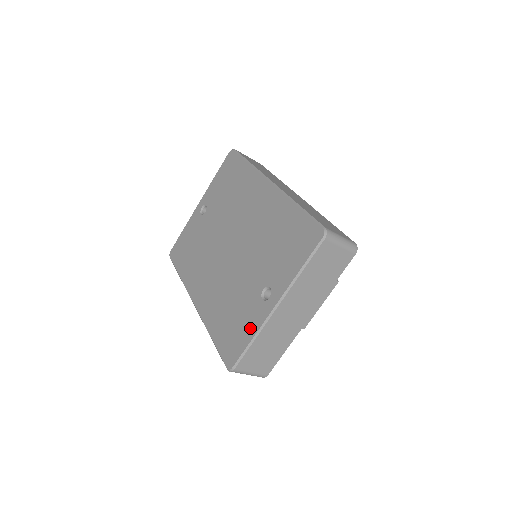
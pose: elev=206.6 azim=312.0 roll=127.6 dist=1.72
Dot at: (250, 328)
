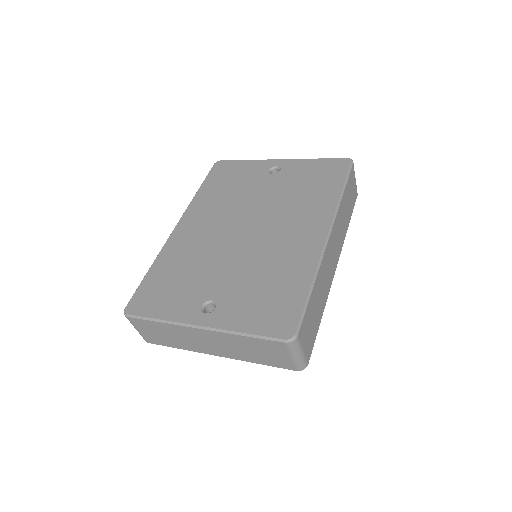
Dot at: (170, 310)
